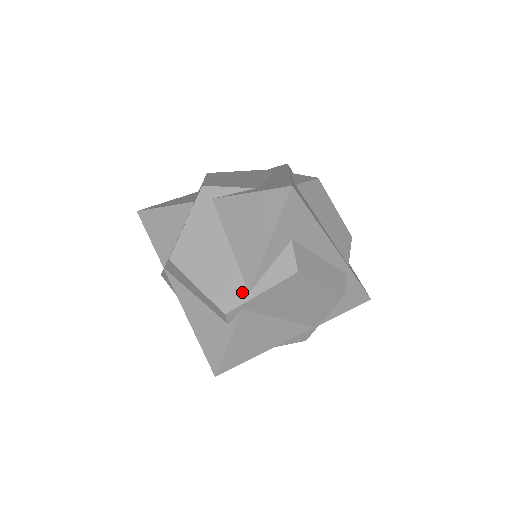
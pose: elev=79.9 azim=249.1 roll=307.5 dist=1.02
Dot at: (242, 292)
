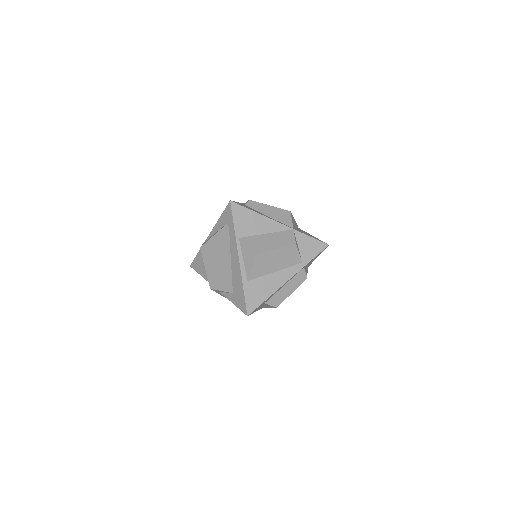
Dot at: occluded
